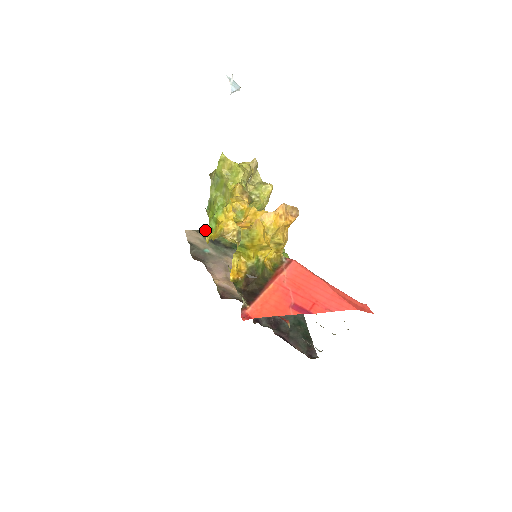
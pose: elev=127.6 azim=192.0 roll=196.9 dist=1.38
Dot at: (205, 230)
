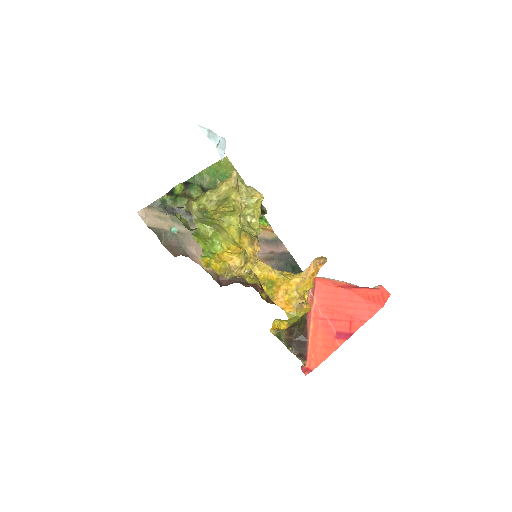
Dot at: (158, 202)
